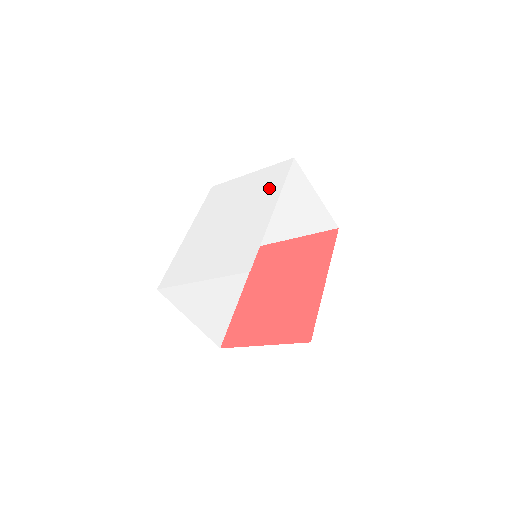
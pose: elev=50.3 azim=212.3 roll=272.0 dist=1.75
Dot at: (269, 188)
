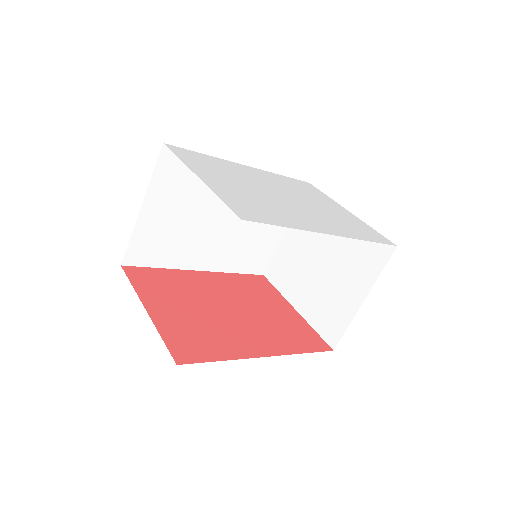
Dot at: (349, 228)
